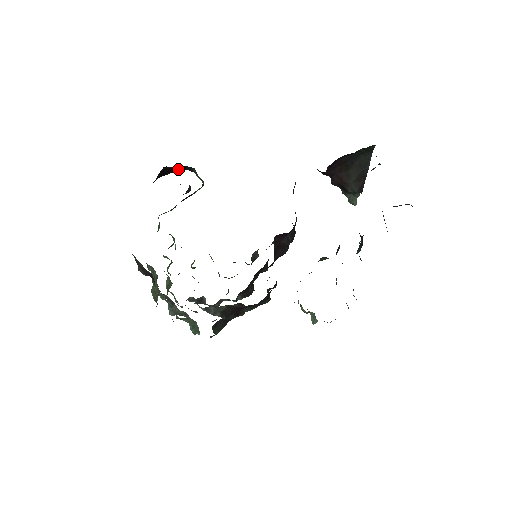
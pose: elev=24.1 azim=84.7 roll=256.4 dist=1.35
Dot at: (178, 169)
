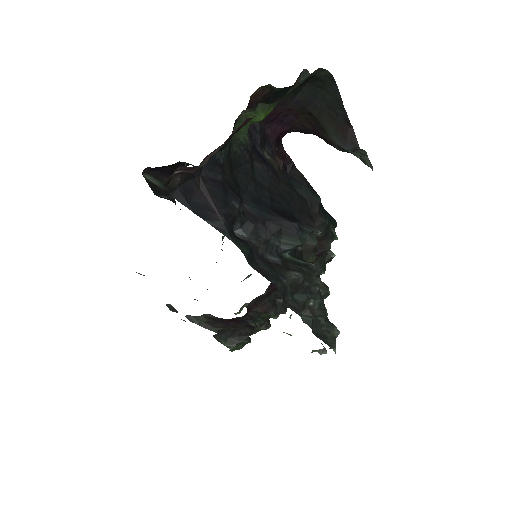
Dot at: occluded
